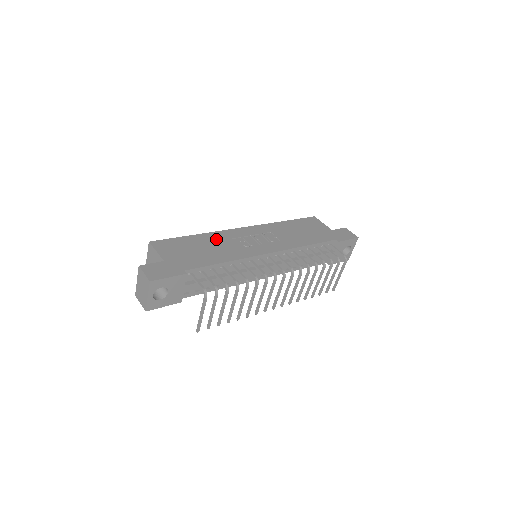
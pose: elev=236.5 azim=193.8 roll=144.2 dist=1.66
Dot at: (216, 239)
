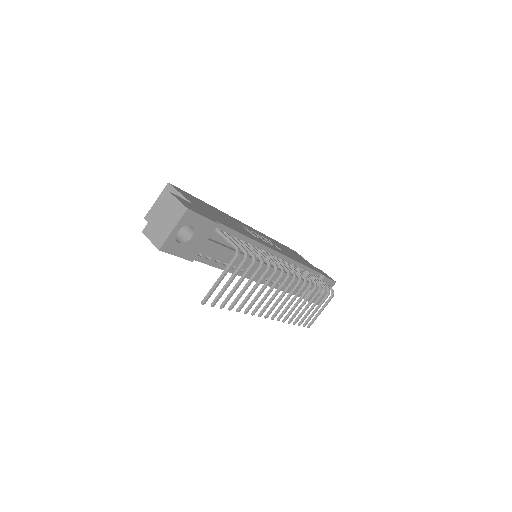
Dot at: (228, 217)
